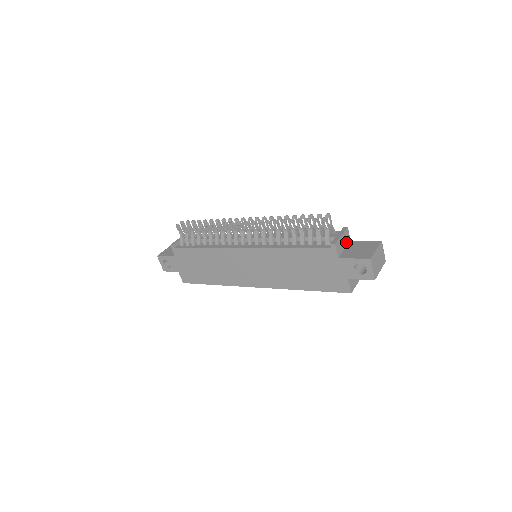
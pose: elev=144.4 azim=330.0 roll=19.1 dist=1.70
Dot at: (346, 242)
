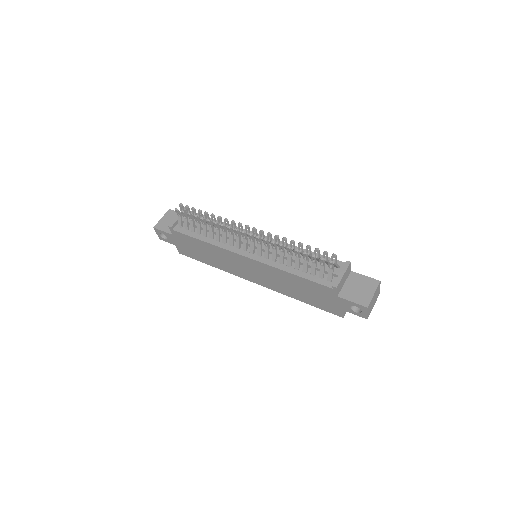
Dot at: (347, 276)
